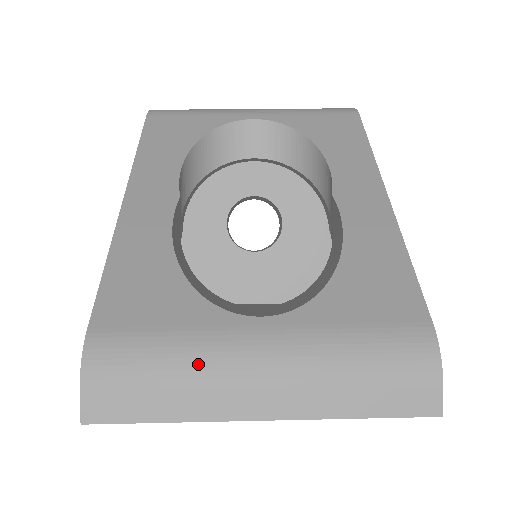
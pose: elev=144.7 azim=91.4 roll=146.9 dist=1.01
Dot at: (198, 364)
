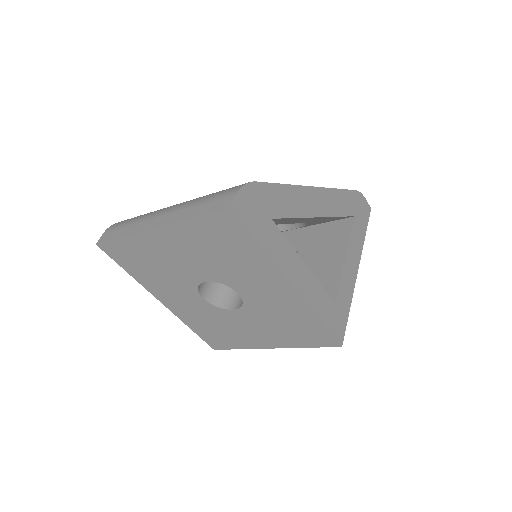
Dot at: (146, 215)
